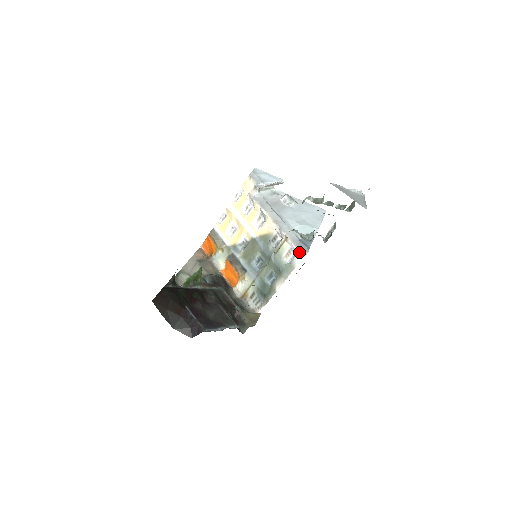
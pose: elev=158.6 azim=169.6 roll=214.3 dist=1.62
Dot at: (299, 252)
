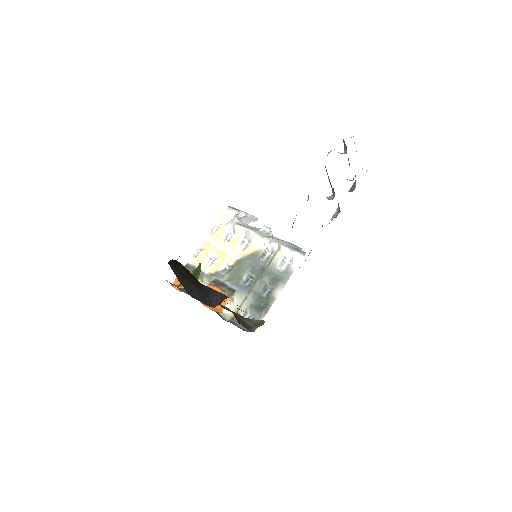
Dot at: (297, 254)
